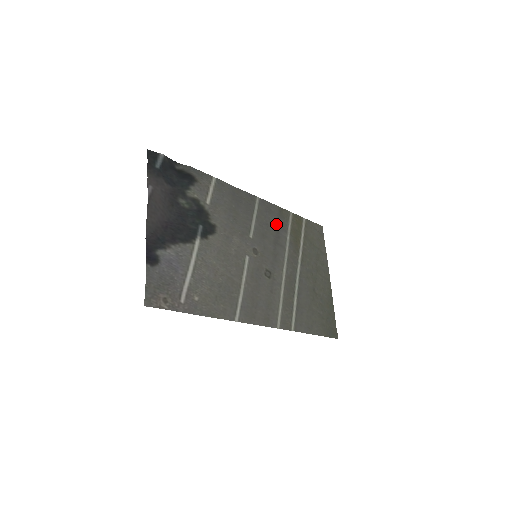
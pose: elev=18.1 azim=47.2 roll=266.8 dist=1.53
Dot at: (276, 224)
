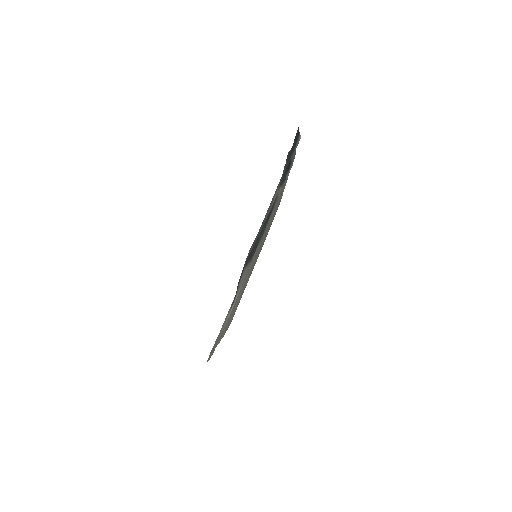
Dot at: occluded
